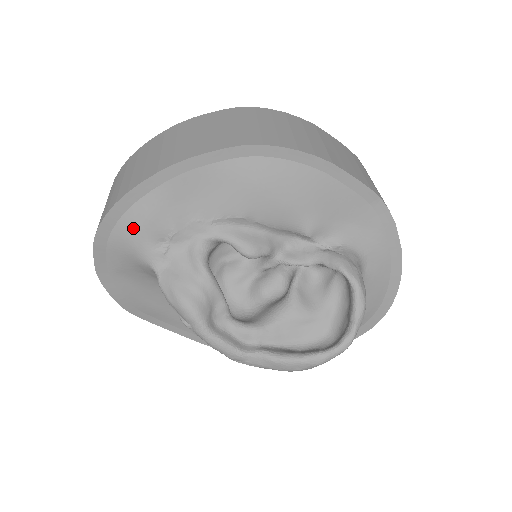
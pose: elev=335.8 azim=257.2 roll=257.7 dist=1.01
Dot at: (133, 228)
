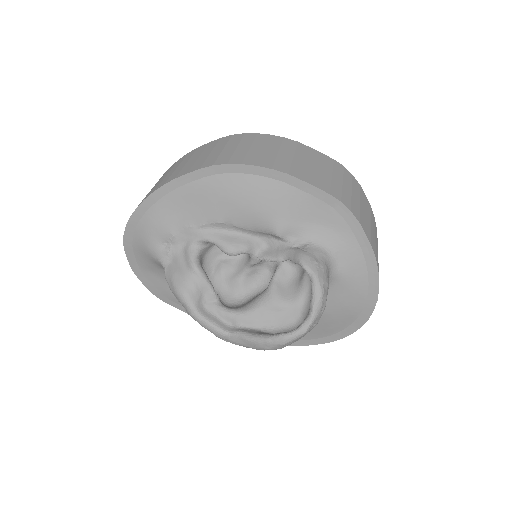
Dot at: (145, 234)
